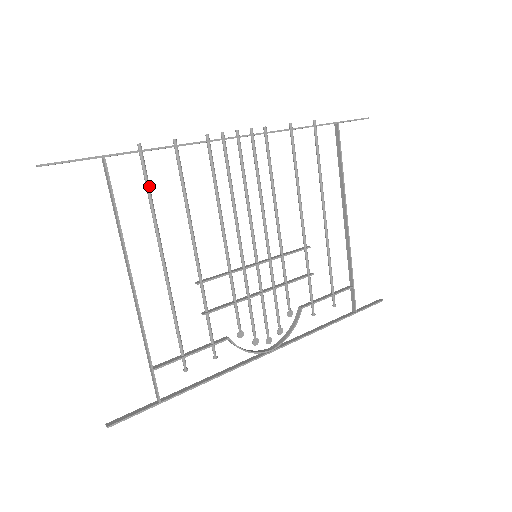
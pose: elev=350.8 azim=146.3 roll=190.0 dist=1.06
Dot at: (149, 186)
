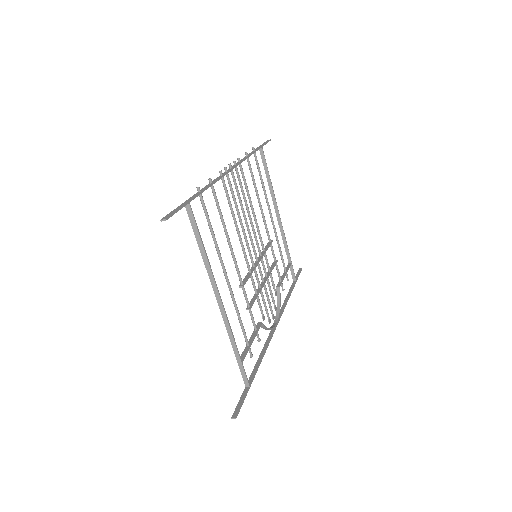
Dot at: (209, 219)
